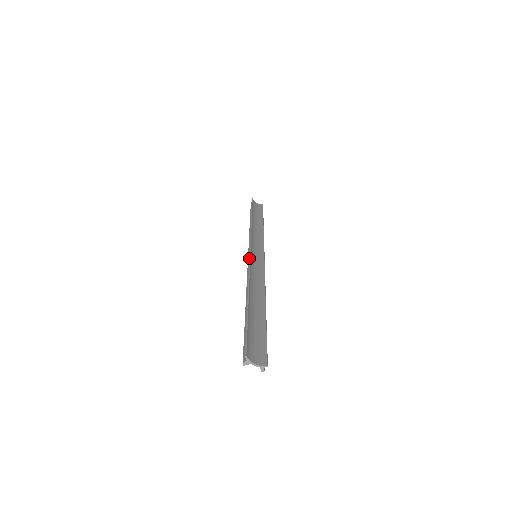
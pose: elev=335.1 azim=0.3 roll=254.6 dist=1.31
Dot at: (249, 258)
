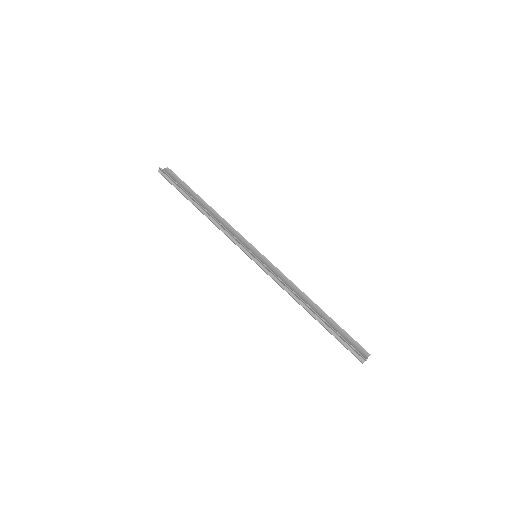
Dot at: (266, 267)
